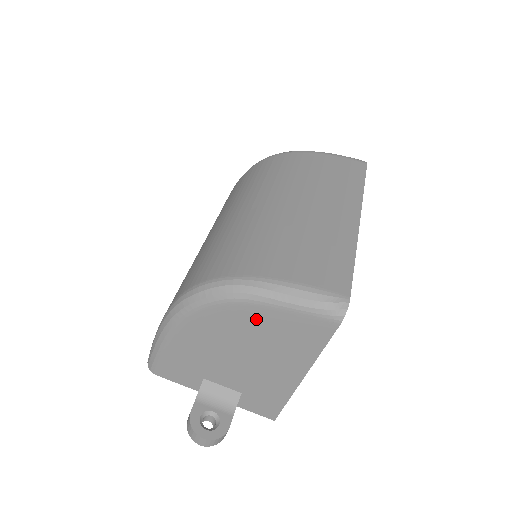
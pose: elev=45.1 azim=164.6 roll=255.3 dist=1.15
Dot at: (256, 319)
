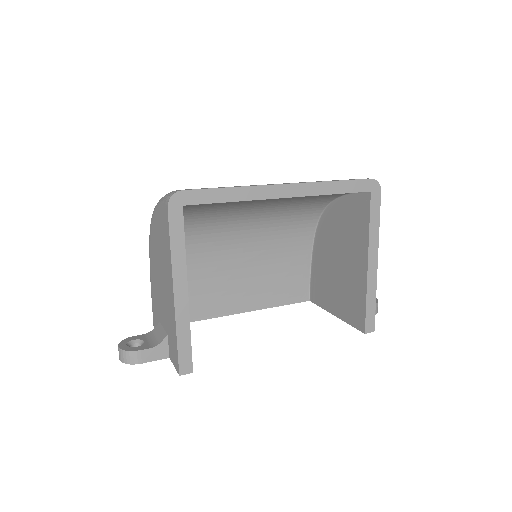
Dot at: (157, 229)
